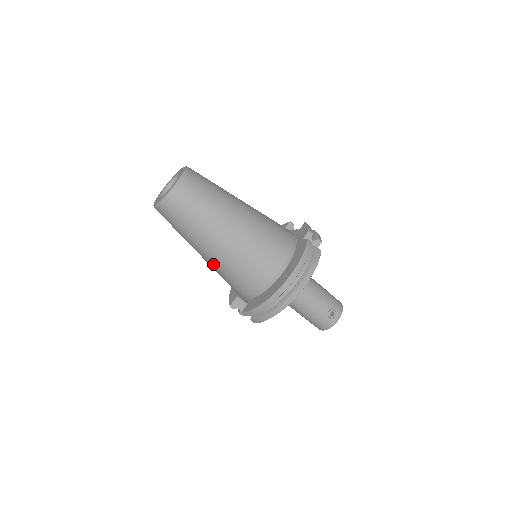
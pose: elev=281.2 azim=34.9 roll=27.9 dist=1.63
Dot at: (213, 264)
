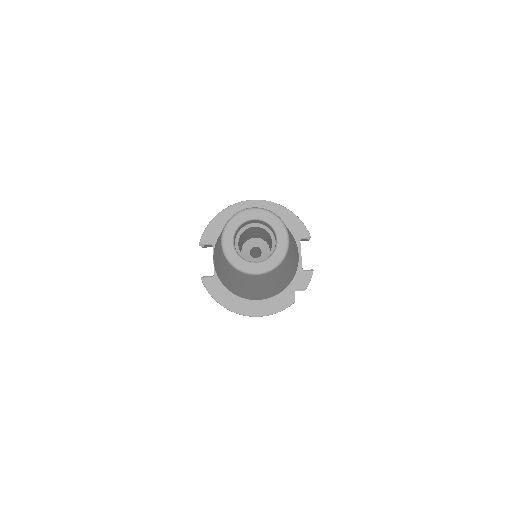
Dot at: (218, 265)
